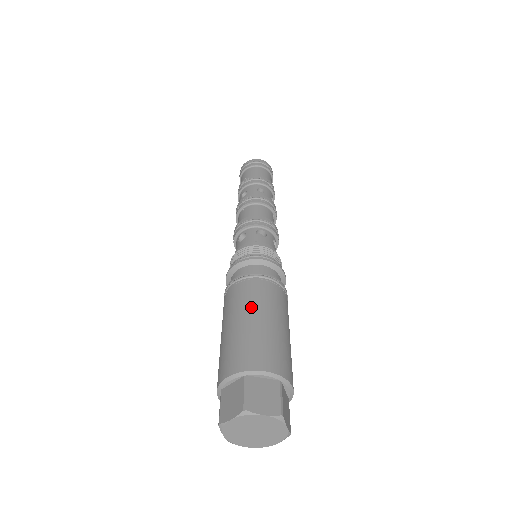
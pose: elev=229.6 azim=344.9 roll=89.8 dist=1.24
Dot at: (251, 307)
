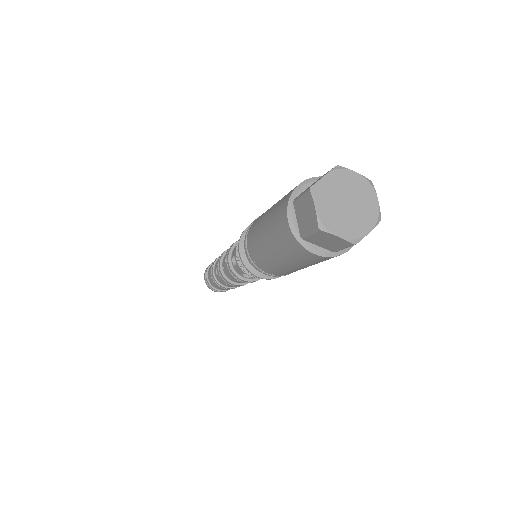
Dot at: (262, 218)
